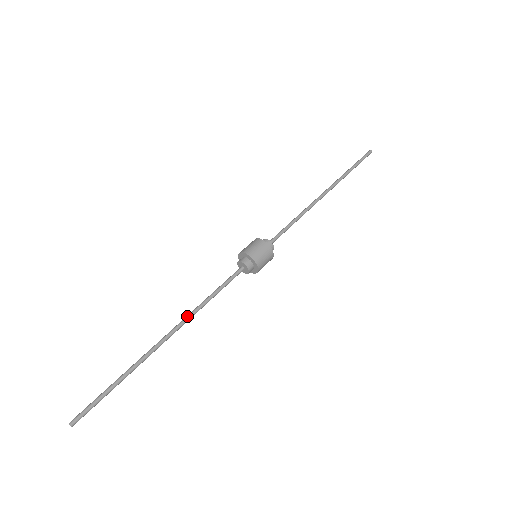
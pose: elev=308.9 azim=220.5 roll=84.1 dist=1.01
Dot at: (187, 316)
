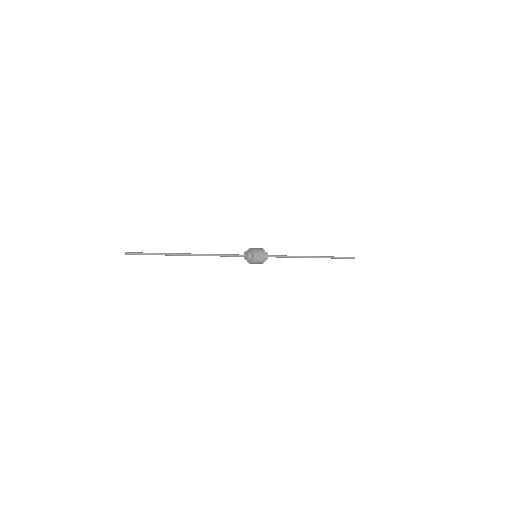
Dot at: (205, 254)
